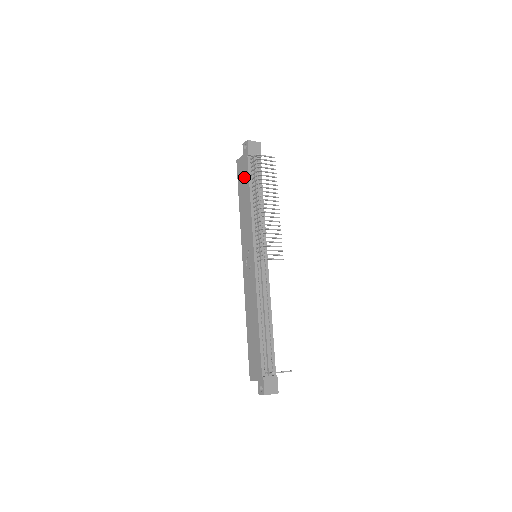
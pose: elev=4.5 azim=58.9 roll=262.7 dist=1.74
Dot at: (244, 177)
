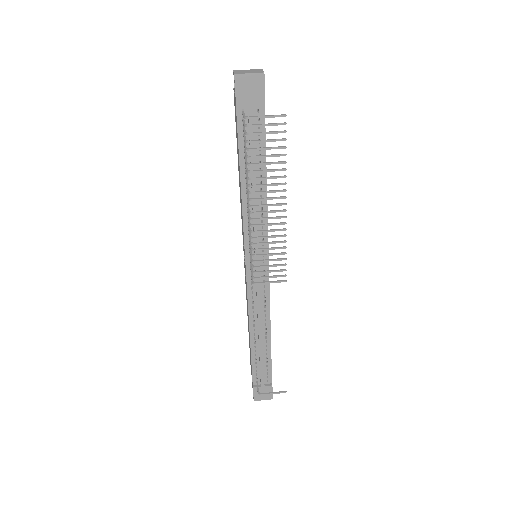
Dot at: occluded
